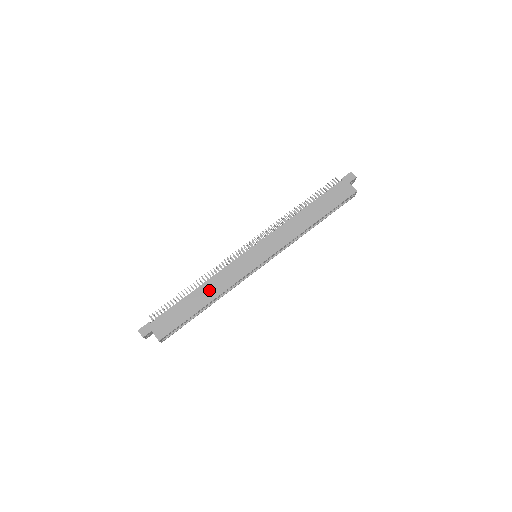
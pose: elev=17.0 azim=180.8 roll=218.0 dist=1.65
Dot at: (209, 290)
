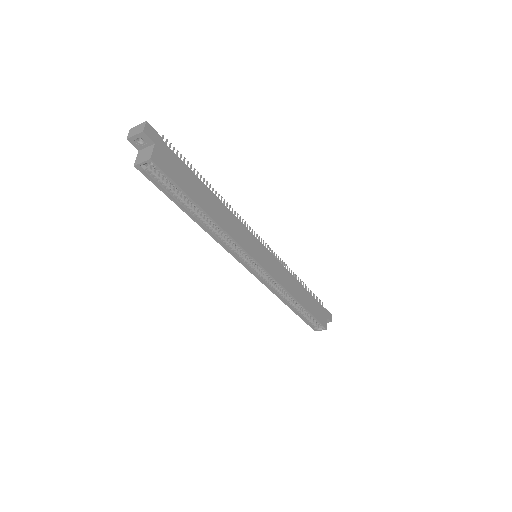
Dot at: (220, 212)
